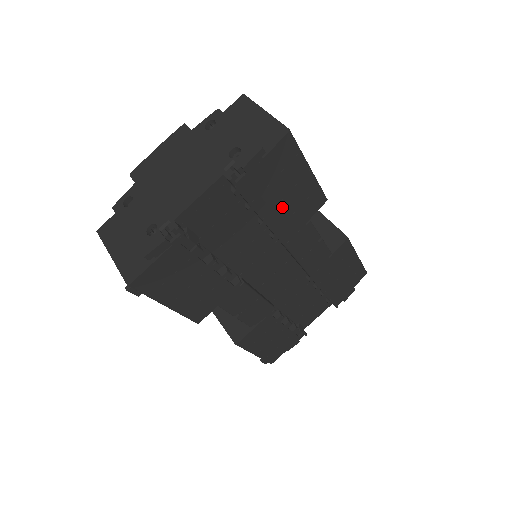
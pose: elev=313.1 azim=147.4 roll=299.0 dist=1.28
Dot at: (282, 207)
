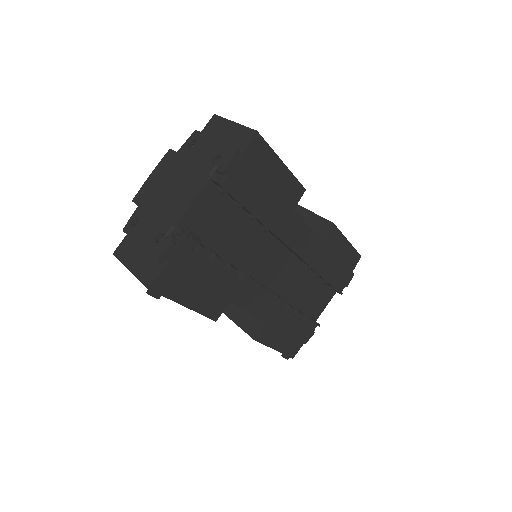
Dot at: (267, 201)
